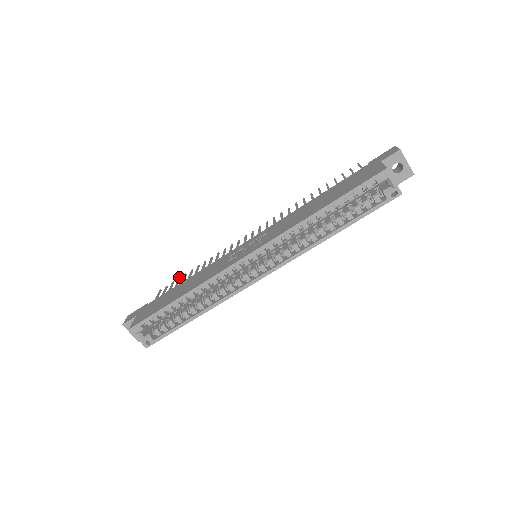
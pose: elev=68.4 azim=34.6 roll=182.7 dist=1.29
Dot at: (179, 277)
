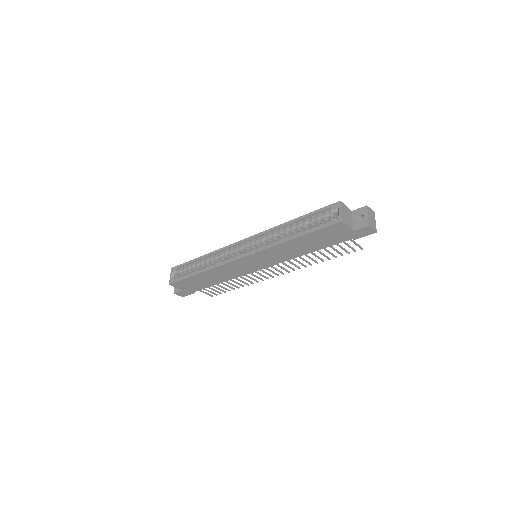
Dot at: occluded
